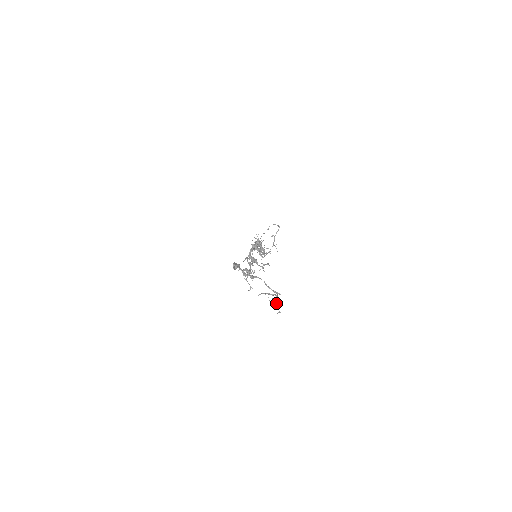
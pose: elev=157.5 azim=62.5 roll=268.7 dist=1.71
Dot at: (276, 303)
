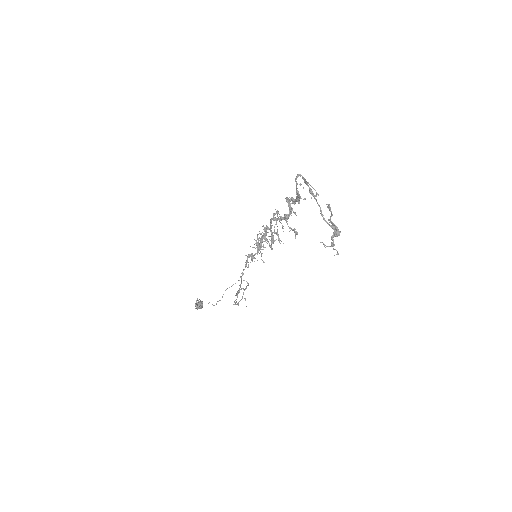
Dot at: (331, 244)
